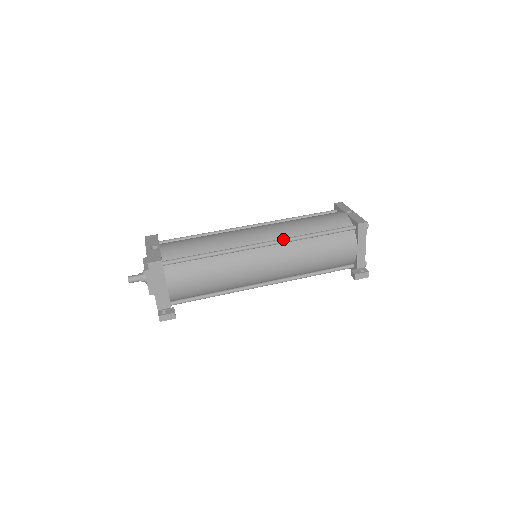
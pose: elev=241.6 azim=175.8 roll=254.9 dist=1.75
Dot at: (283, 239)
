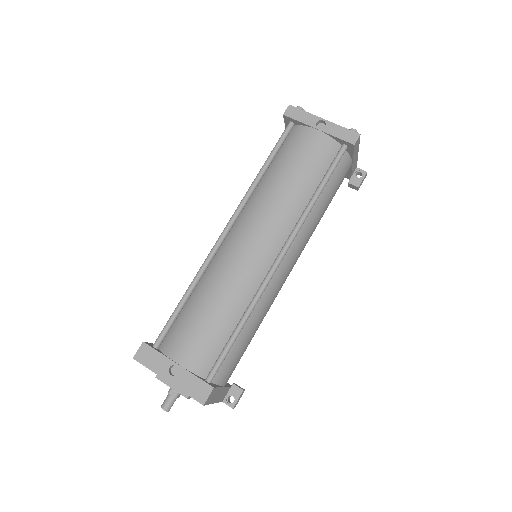
Dot at: (294, 233)
